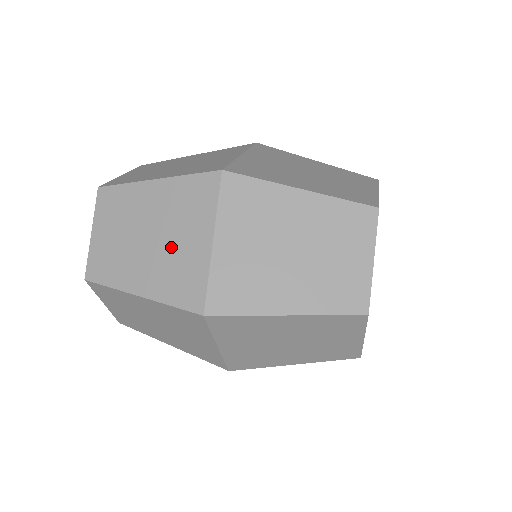
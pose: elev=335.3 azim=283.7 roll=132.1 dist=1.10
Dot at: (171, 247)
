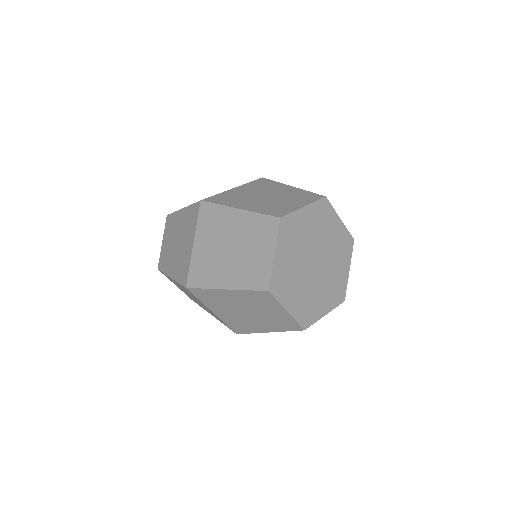
Dot at: occluded
